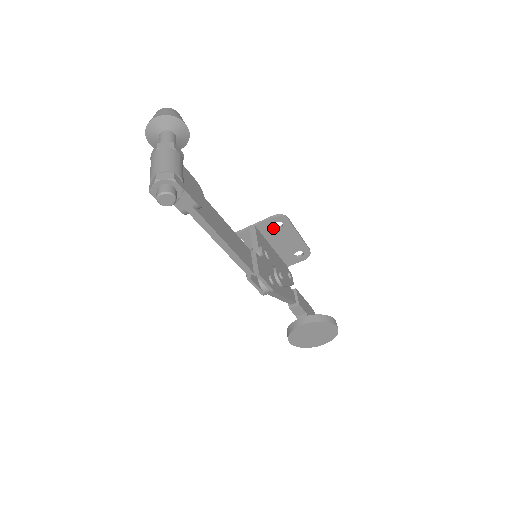
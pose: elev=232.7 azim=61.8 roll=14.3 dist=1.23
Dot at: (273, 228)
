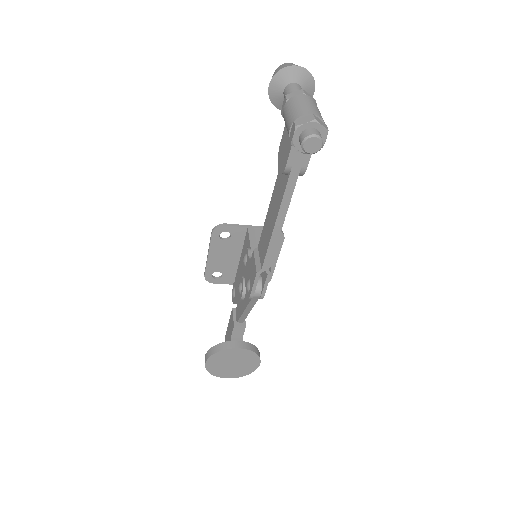
Dot at: occluded
